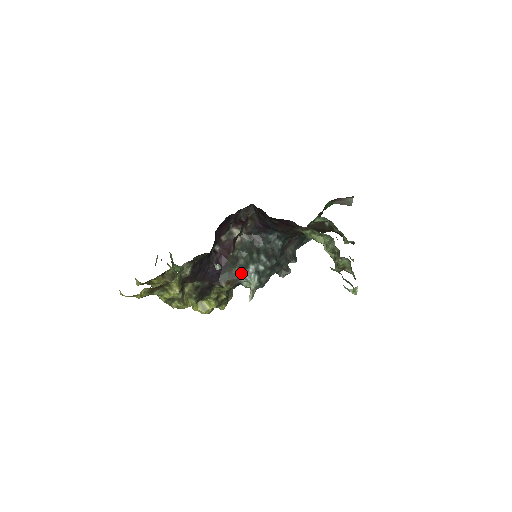
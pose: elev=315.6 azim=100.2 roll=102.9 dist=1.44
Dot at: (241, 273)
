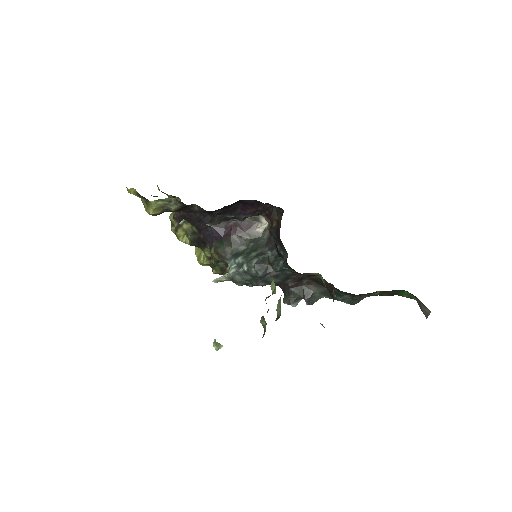
Dot at: (231, 256)
